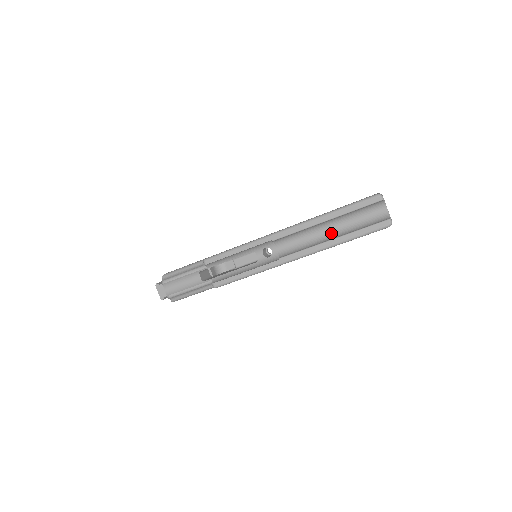
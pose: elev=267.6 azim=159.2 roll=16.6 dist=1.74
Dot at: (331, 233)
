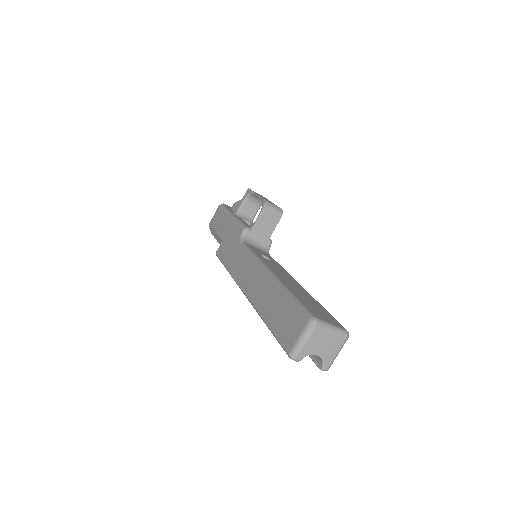
Dot at: occluded
